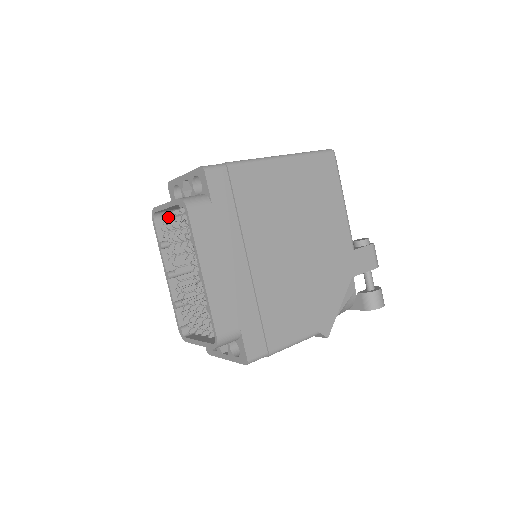
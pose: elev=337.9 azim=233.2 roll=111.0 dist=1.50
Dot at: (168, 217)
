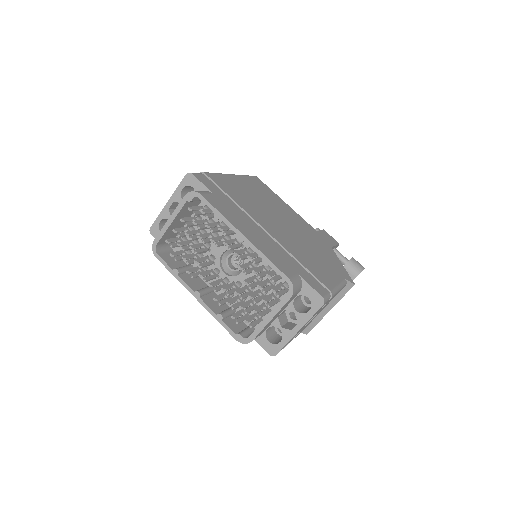
Dot at: (171, 241)
